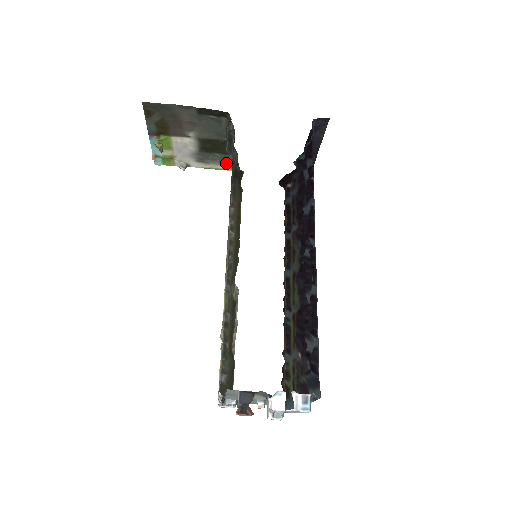
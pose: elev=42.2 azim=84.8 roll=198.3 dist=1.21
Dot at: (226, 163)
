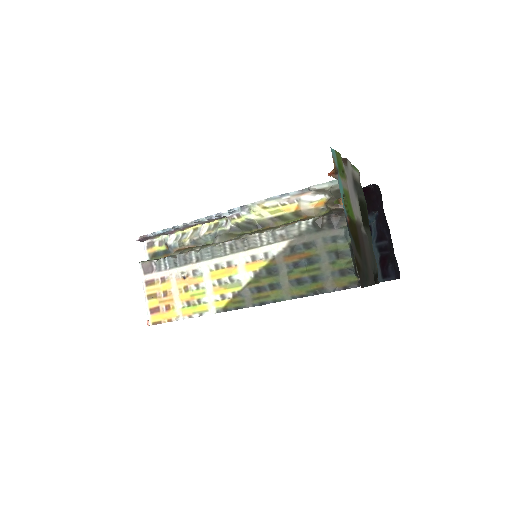
Dot at: occluded
